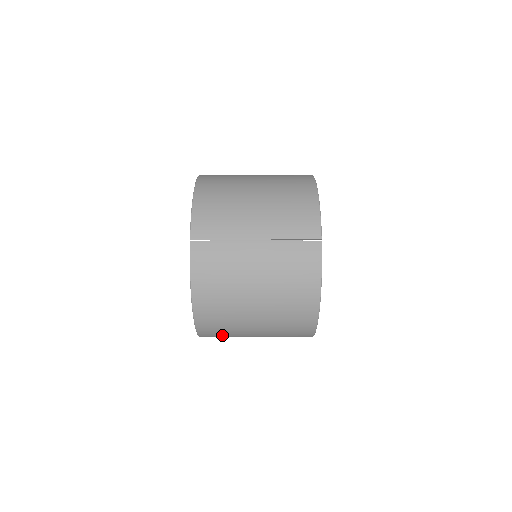
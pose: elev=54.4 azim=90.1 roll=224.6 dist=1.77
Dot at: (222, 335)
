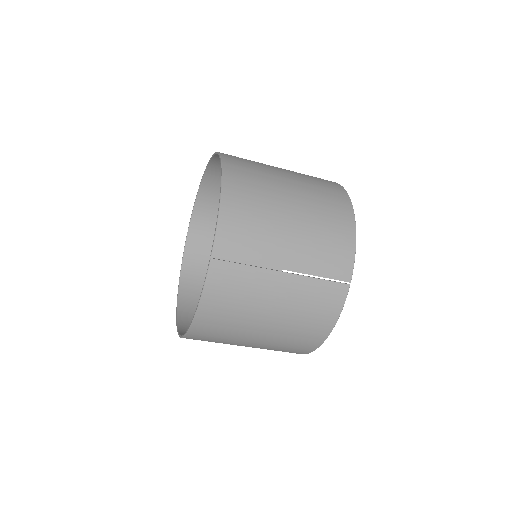
Dot at: occluded
